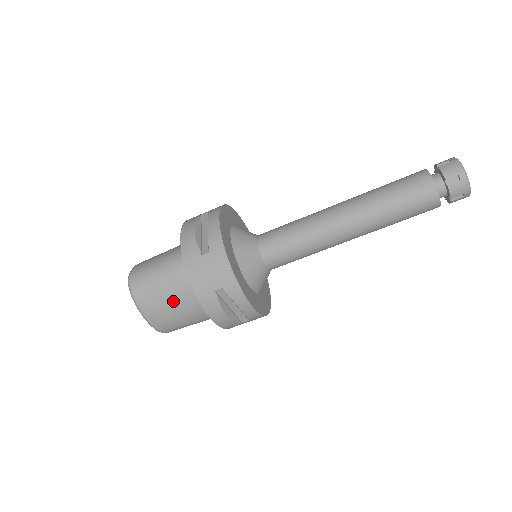
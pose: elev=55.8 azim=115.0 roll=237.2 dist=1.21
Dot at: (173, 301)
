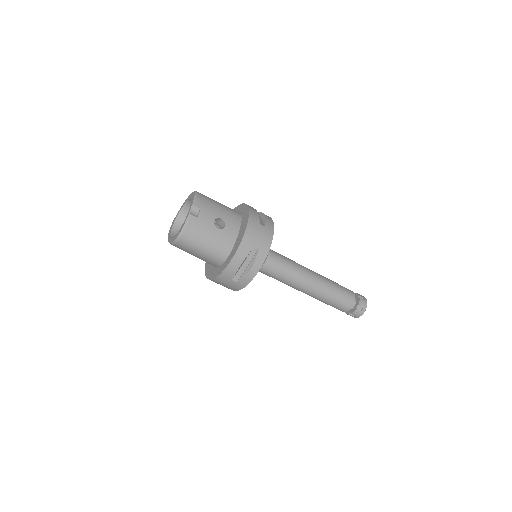
Dot at: occluded
